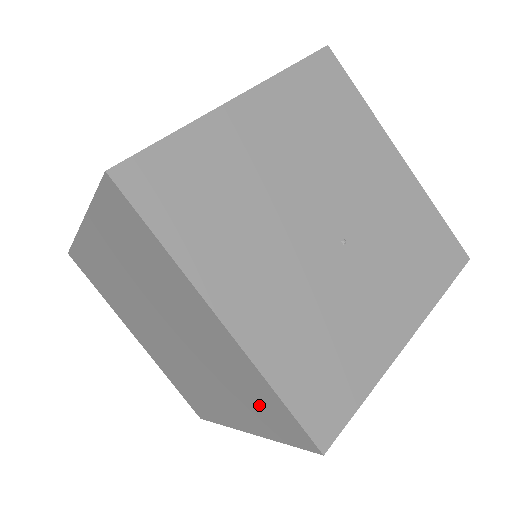
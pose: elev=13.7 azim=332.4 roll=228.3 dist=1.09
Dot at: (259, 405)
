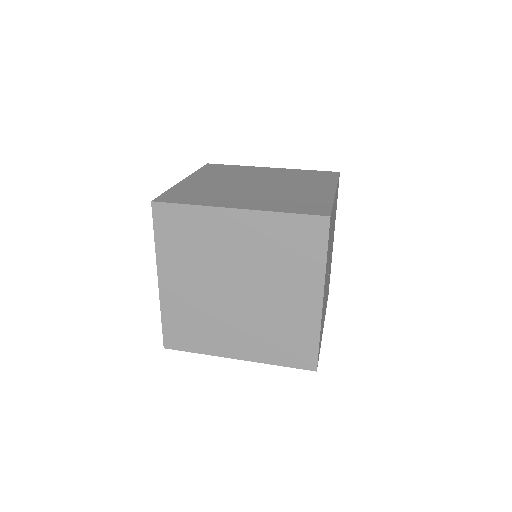
Dot at: (289, 344)
